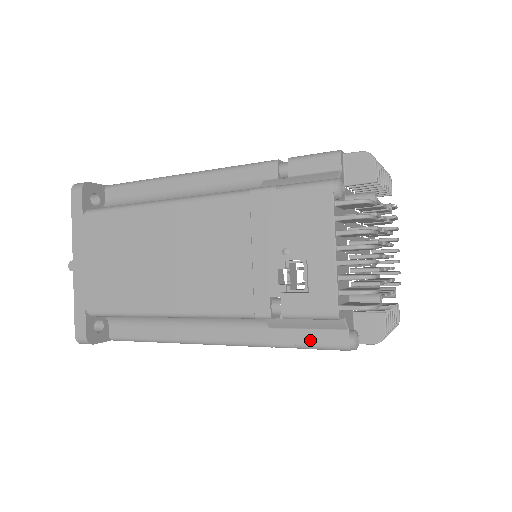
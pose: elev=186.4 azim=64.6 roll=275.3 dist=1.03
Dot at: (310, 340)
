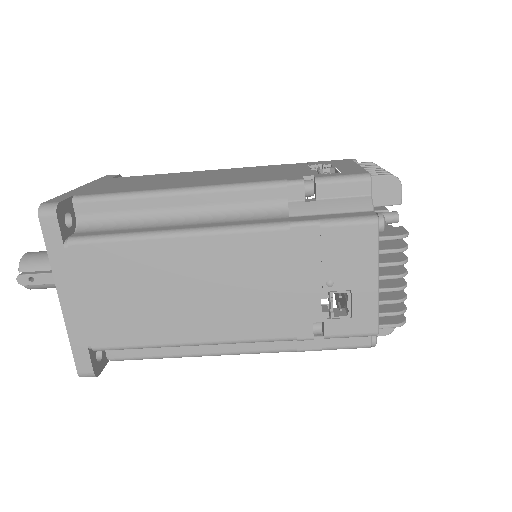
Dot at: (336, 344)
